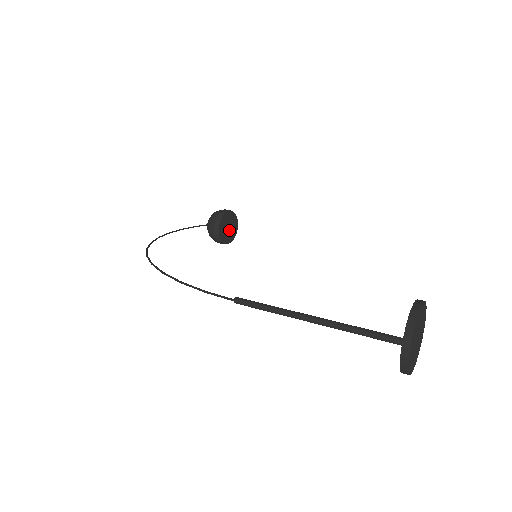
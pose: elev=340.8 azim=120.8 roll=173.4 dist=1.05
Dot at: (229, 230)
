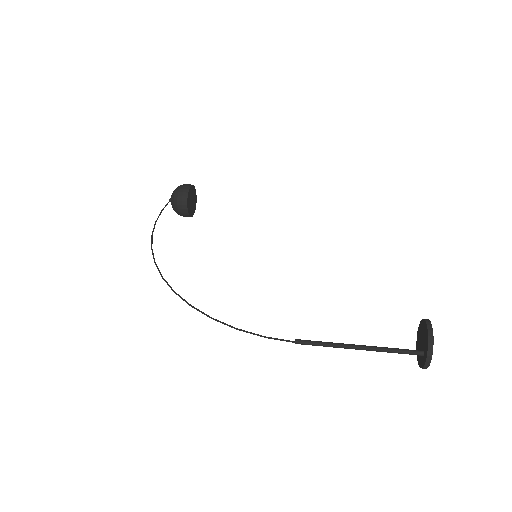
Dot at: (192, 203)
